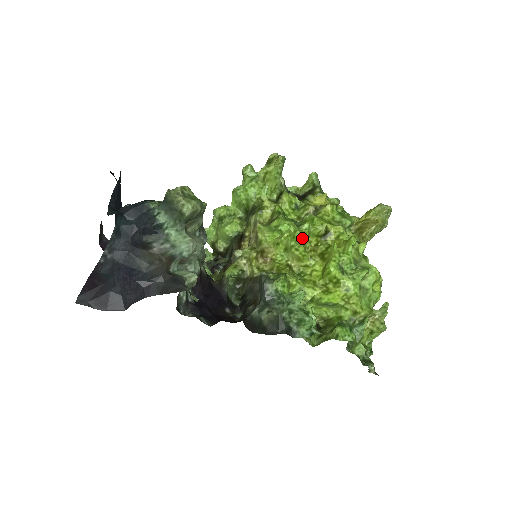
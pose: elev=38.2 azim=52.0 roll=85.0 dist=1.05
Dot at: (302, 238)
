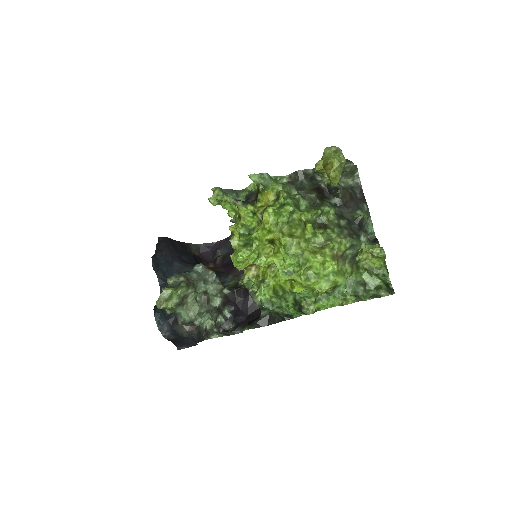
Dot at: (254, 260)
